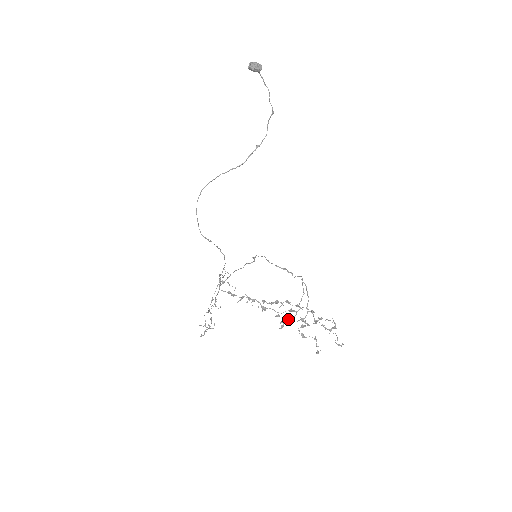
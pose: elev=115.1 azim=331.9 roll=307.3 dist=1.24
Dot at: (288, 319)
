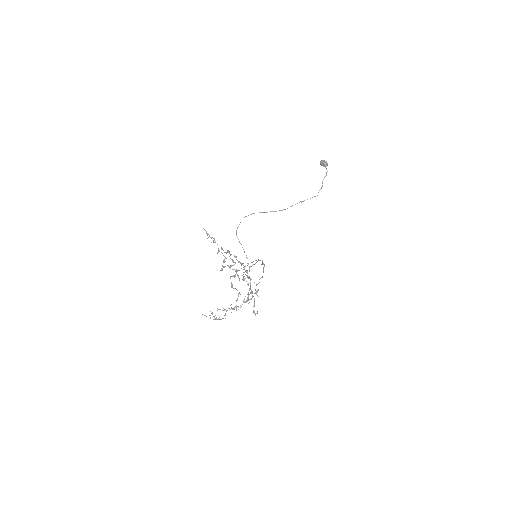
Dot at: (228, 265)
